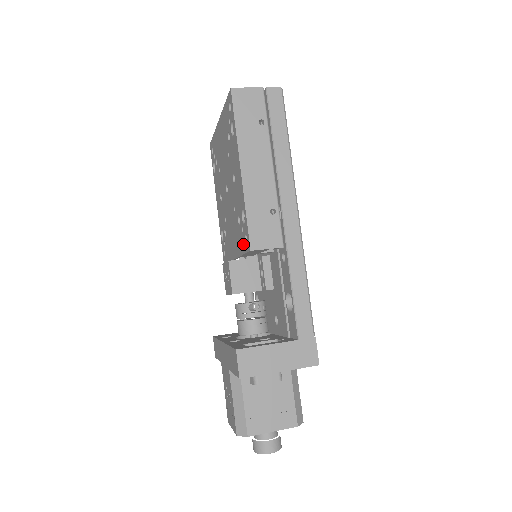
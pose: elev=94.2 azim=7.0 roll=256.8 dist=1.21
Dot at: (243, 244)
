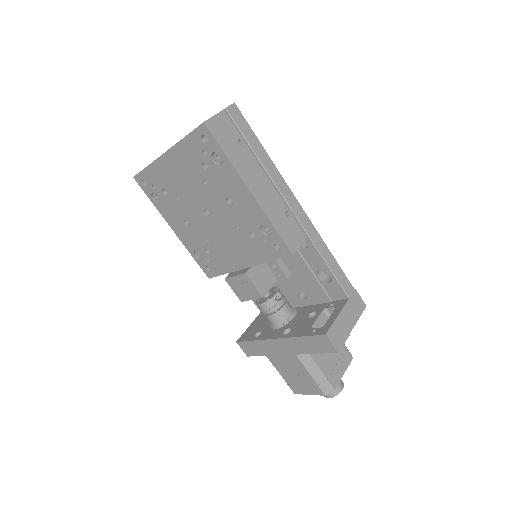
Dot at: (270, 253)
